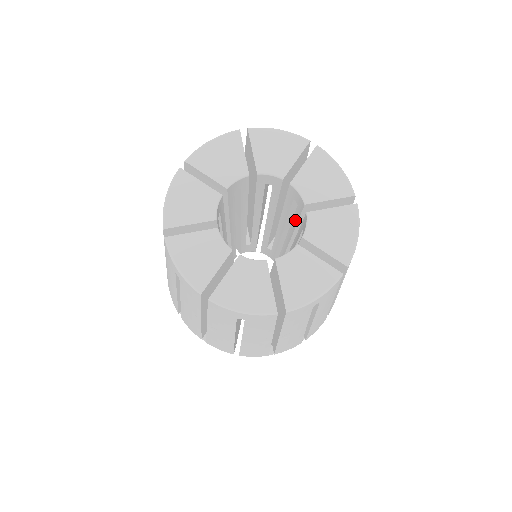
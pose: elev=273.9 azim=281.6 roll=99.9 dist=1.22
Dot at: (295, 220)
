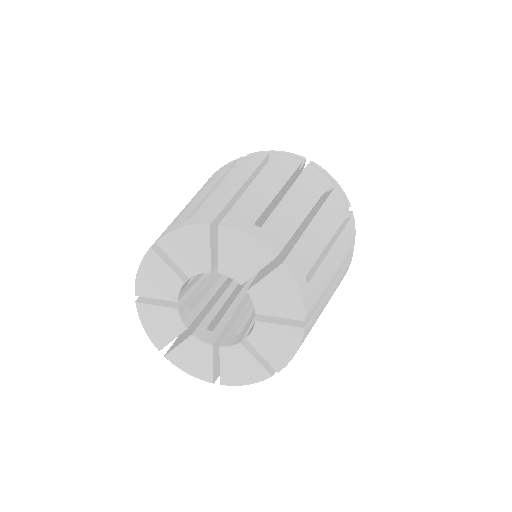
Dot at: occluded
